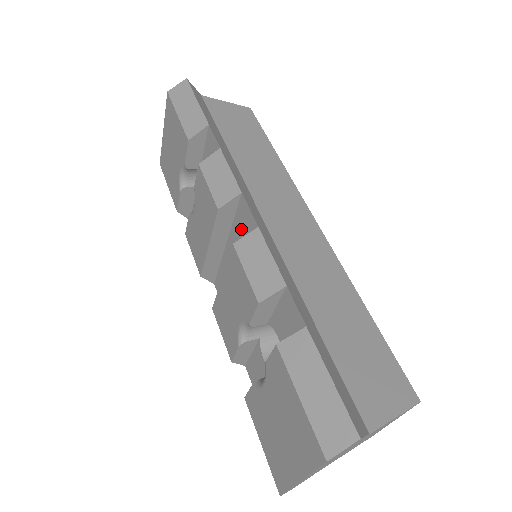
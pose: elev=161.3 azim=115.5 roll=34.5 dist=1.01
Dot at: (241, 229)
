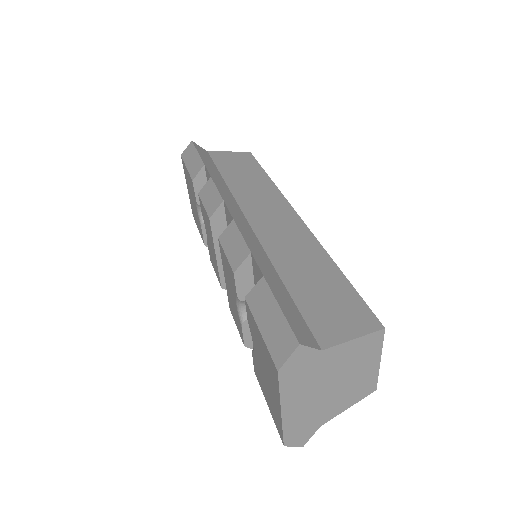
Dot at: occluded
